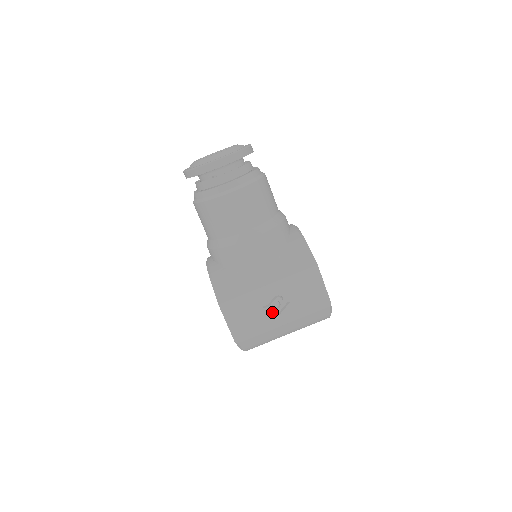
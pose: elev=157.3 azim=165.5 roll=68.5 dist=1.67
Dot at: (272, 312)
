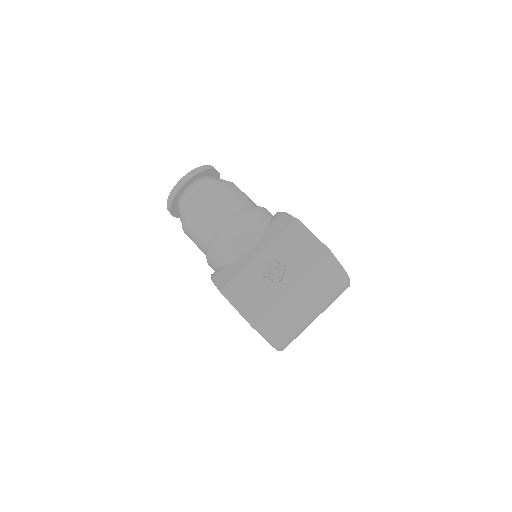
Dot at: (274, 279)
